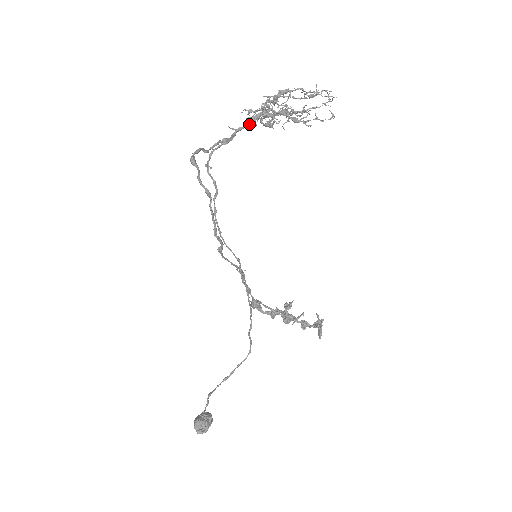
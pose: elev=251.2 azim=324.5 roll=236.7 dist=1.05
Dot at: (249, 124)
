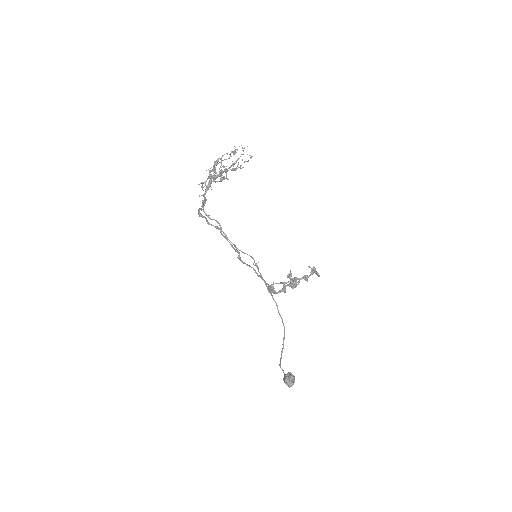
Dot at: (208, 188)
